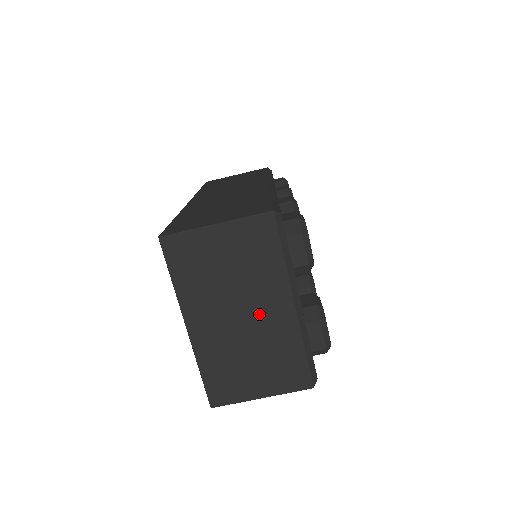
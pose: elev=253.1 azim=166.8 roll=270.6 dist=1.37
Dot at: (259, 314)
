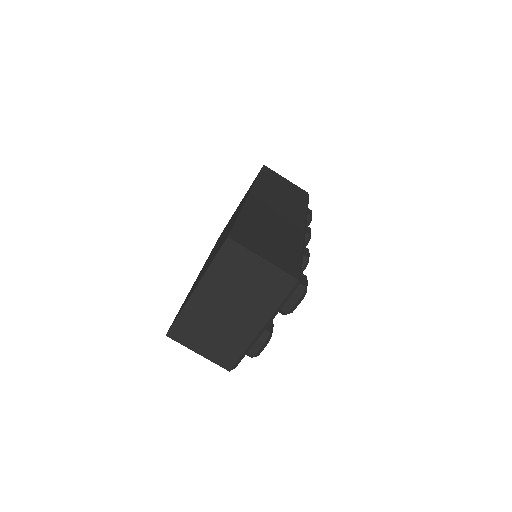
Dot at: (239, 317)
